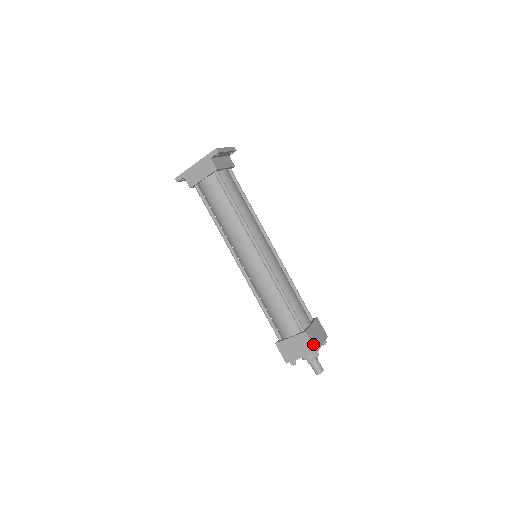
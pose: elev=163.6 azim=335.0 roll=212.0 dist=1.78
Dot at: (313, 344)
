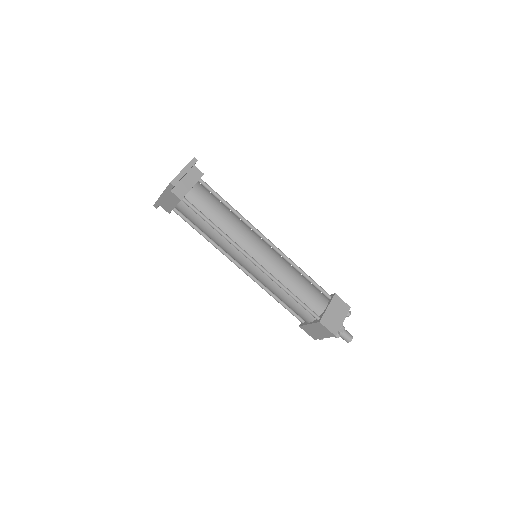
Dot at: (330, 330)
